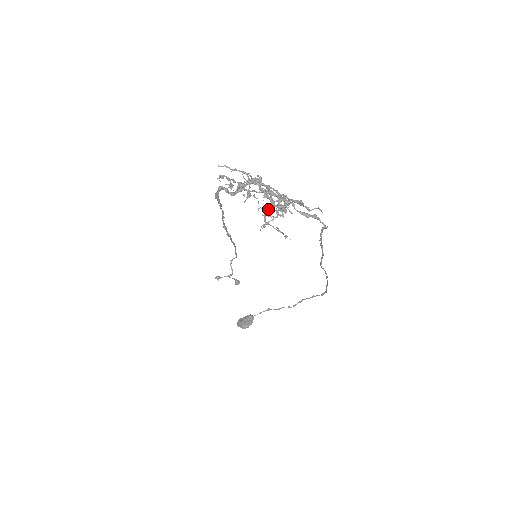
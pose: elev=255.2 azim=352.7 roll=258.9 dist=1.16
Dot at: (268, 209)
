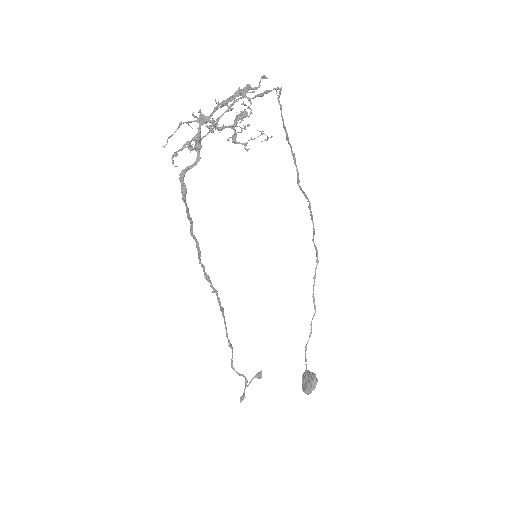
Dot at: (233, 135)
